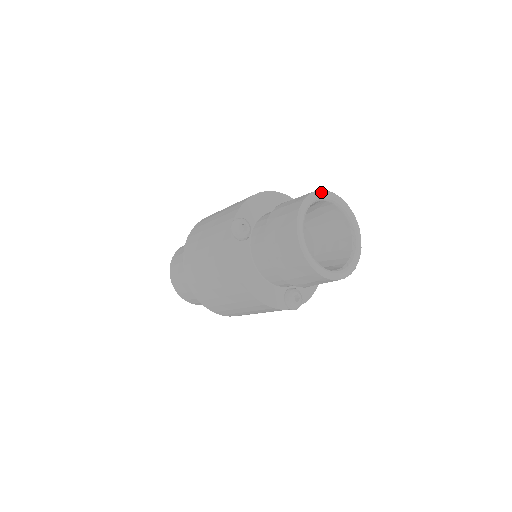
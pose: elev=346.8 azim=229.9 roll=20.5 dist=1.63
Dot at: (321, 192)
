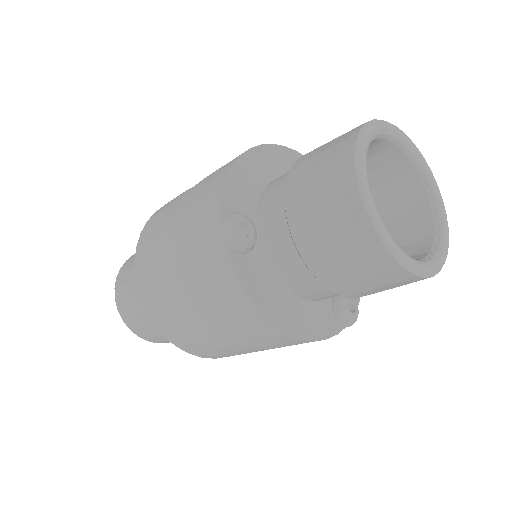
Dot at: (371, 126)
